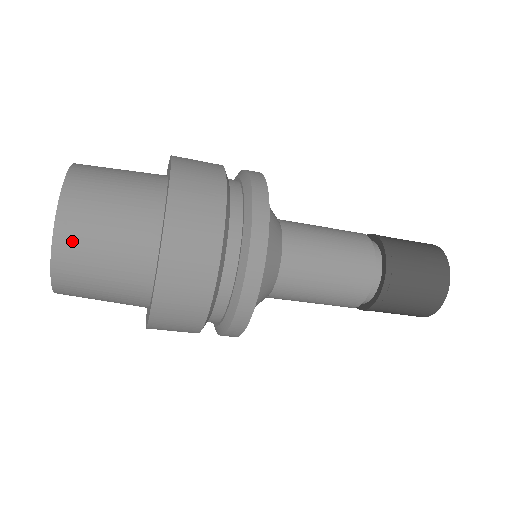
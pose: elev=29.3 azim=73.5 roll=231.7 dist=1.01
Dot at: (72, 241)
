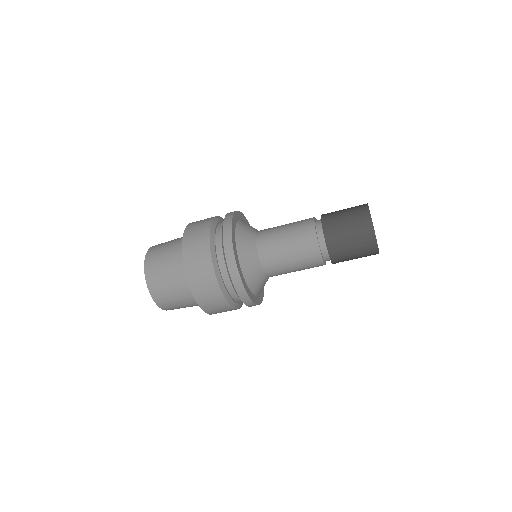
Dot at: (152, 270)
